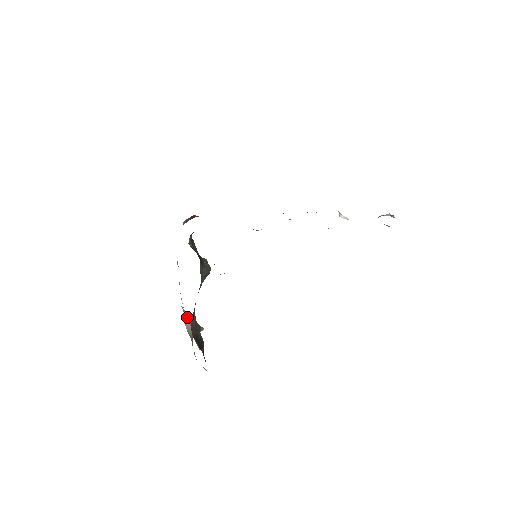
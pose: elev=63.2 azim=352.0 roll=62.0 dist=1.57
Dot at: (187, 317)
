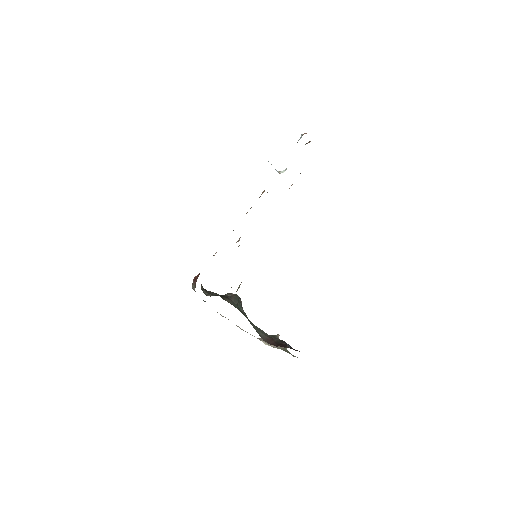
Dot at: occluded
